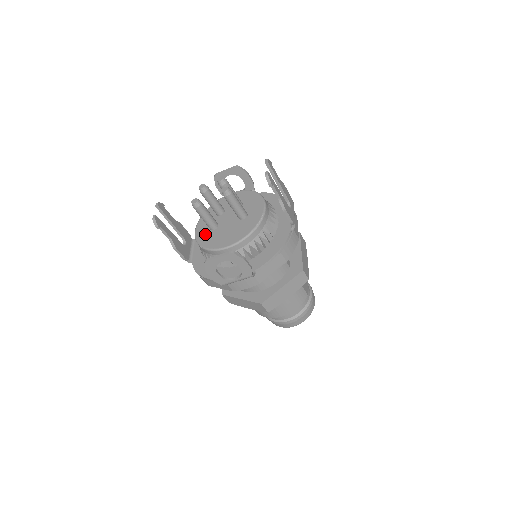
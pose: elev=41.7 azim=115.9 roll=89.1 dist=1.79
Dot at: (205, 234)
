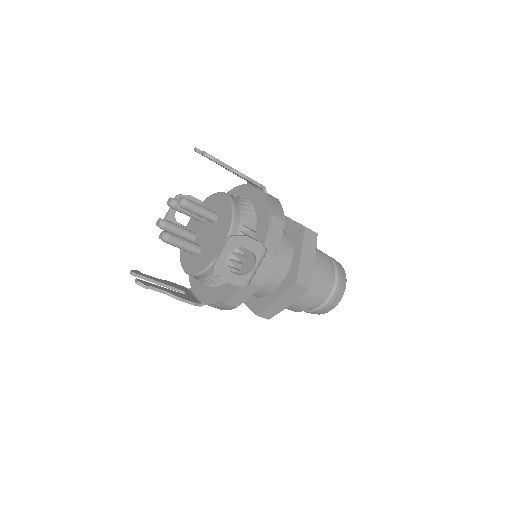
Dot at: (195, 262)
